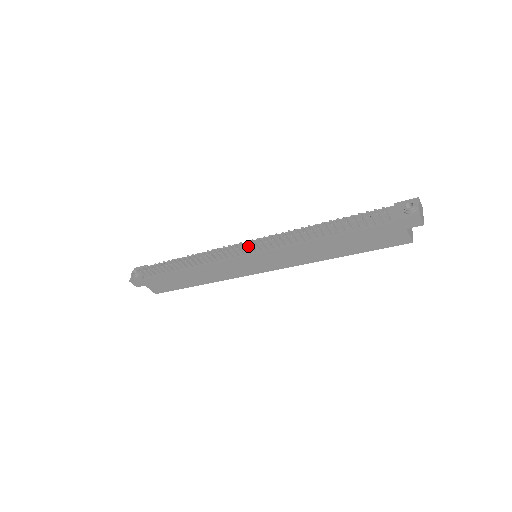
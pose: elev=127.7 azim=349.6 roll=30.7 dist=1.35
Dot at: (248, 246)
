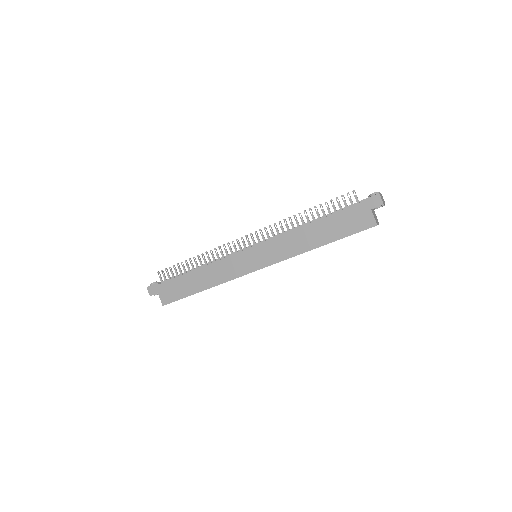
Dot at: (251, 238)
